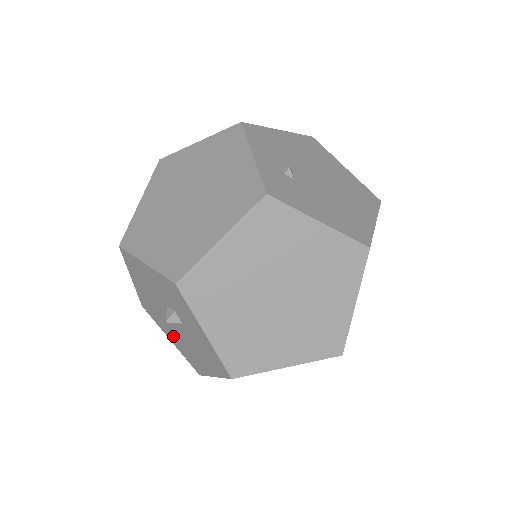
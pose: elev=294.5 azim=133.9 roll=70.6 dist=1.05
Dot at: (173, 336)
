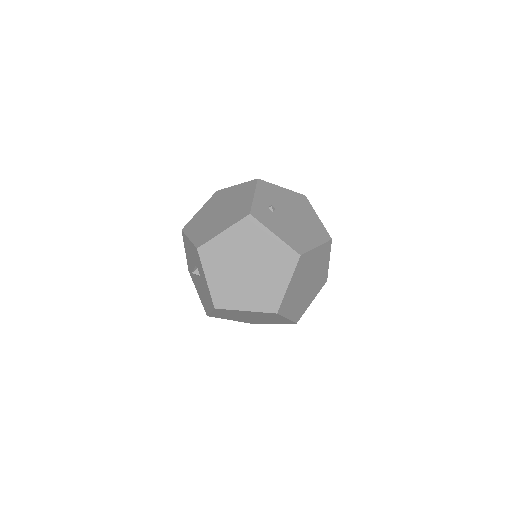
Dot at: (198, 289)
